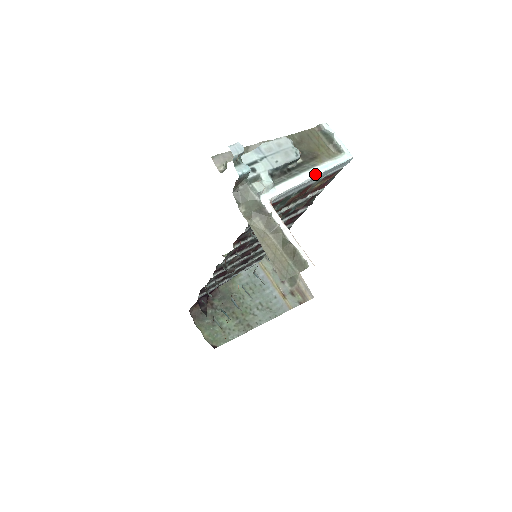
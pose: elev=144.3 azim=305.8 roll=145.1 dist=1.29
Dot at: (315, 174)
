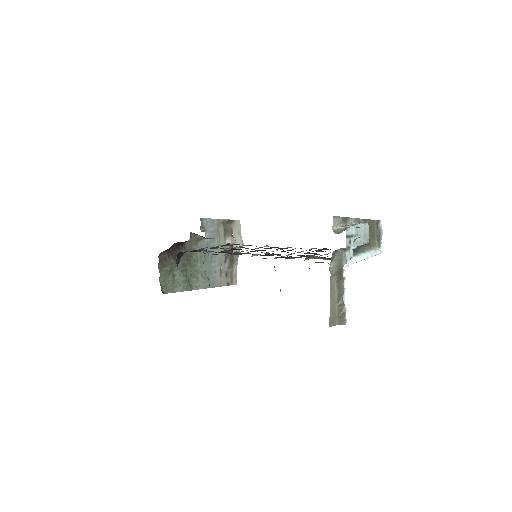
Dot at: (366, 257)
